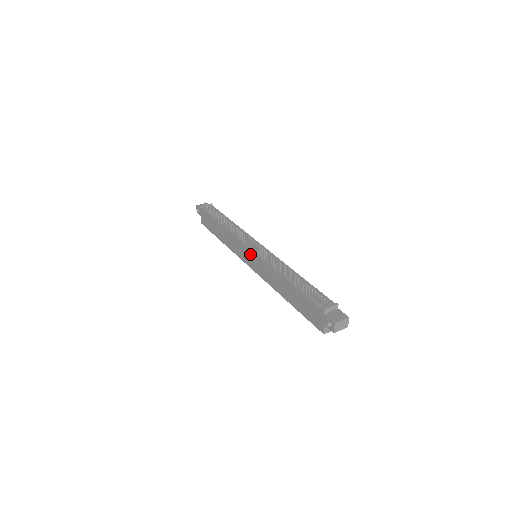
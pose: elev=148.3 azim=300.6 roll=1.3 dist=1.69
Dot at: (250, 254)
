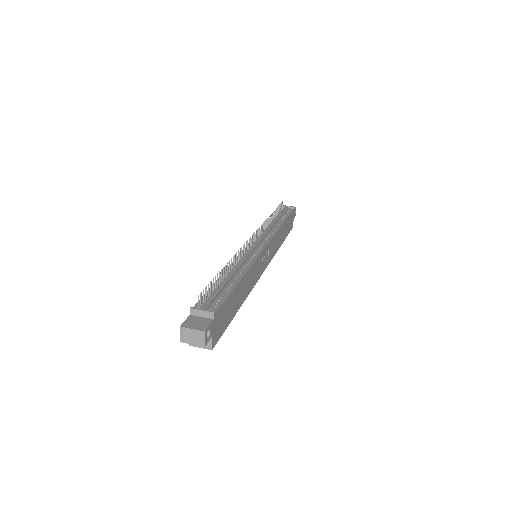
Dot at: occluded
